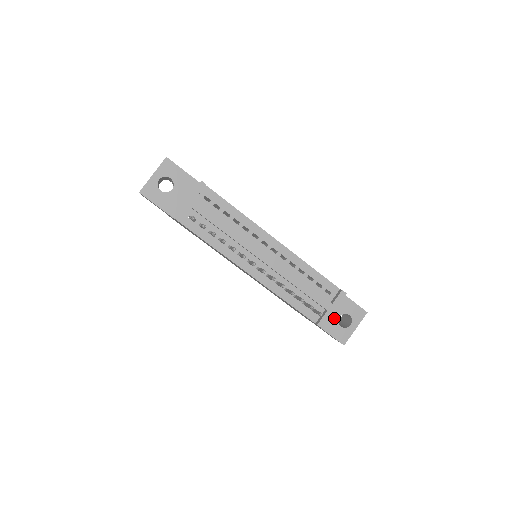
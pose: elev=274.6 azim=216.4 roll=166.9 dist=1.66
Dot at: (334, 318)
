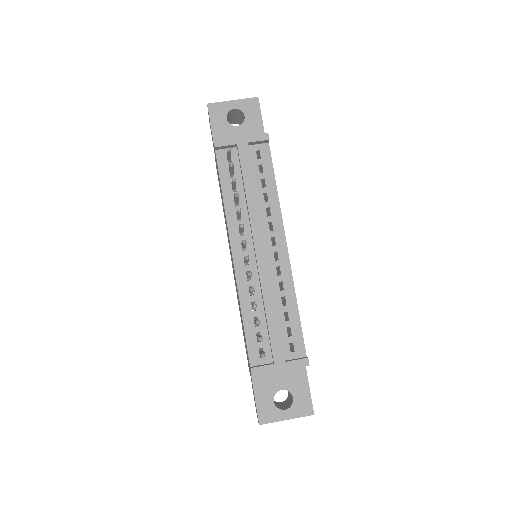
Dot at: (275, 385)
